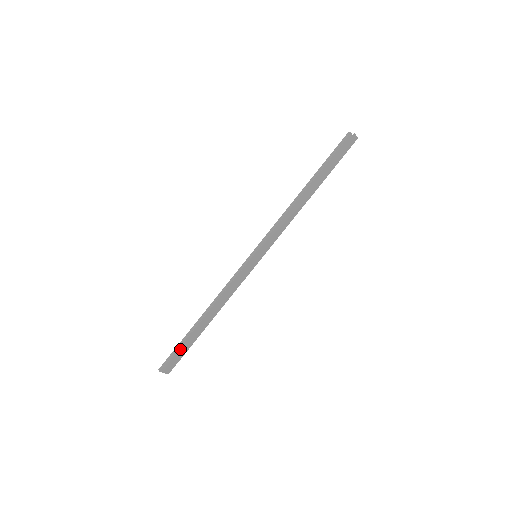
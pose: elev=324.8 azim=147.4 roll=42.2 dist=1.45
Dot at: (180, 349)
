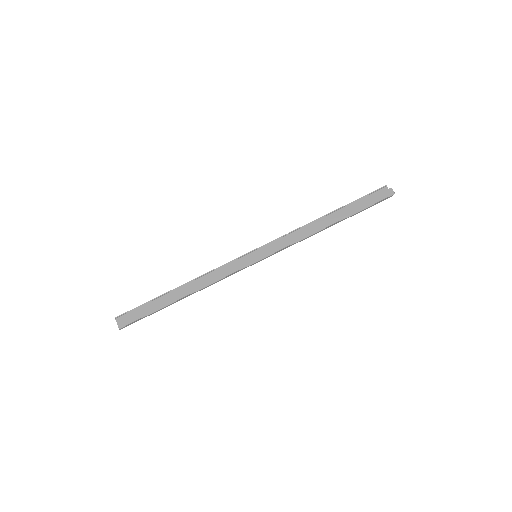
Dot at: (144, 307)
